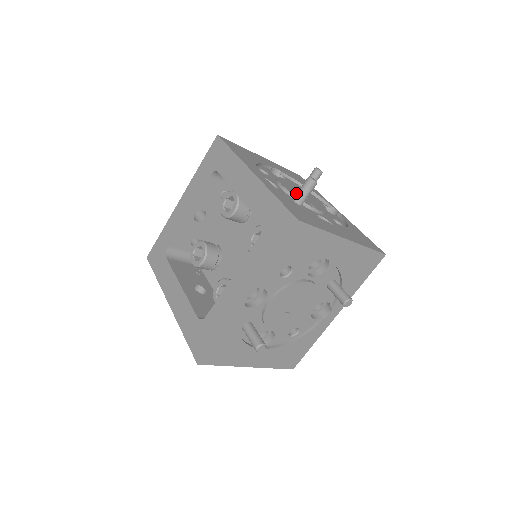
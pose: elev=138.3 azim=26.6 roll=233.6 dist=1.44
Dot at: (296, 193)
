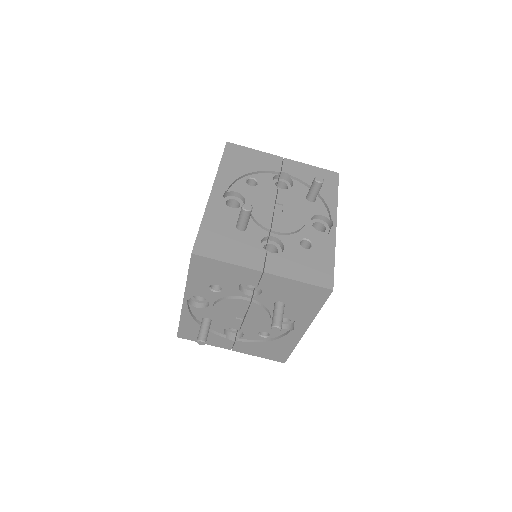
Dot at: (264, 210)
